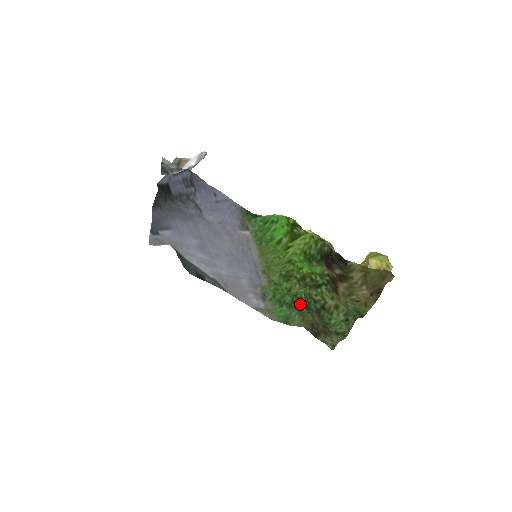
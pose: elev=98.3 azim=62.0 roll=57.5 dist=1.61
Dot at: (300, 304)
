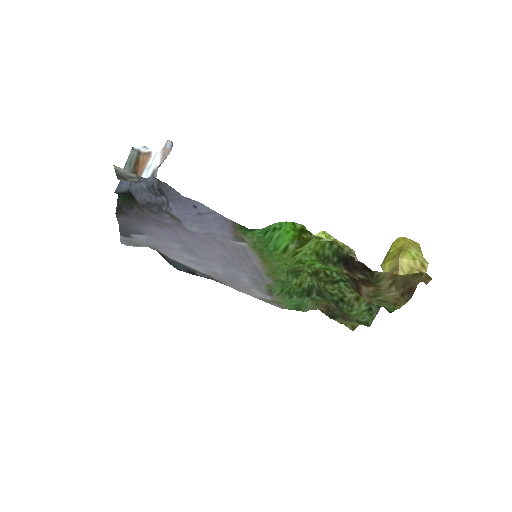
Dot at: (313, 293)
